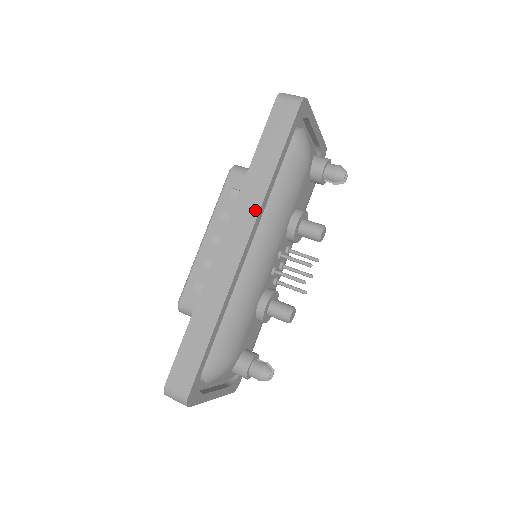
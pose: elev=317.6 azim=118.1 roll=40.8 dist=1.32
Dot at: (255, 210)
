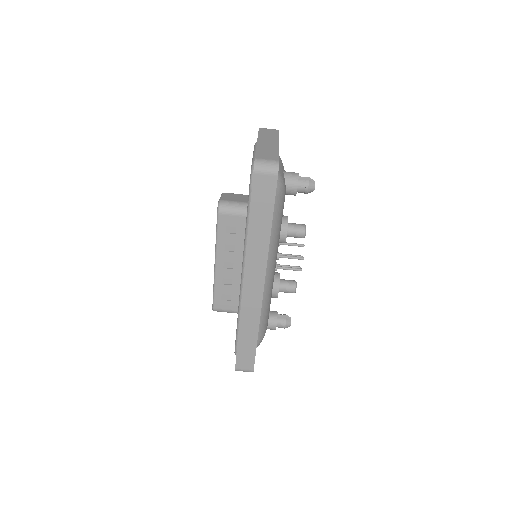
Dot at: (263, 262)
